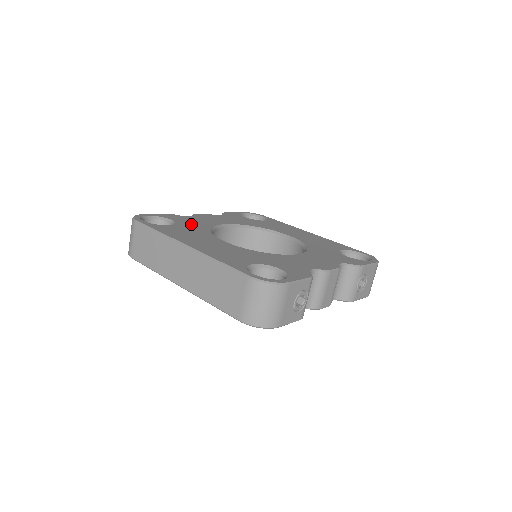
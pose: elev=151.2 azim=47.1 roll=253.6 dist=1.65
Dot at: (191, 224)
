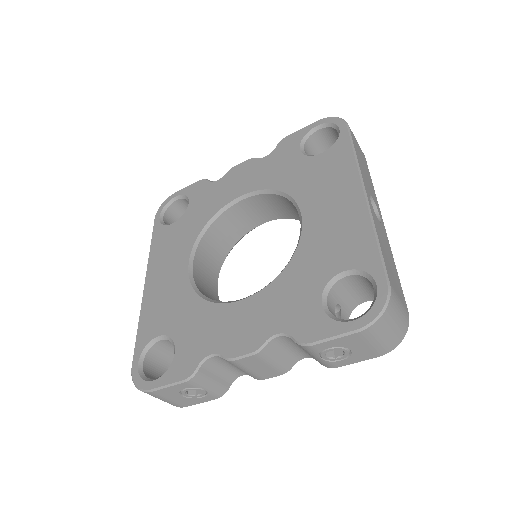
Dot at: (197, 212)
